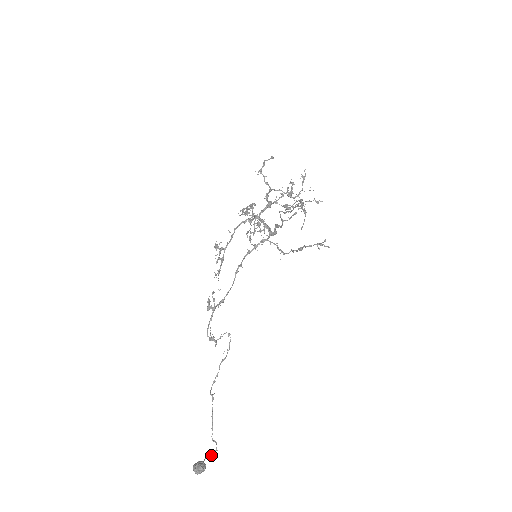
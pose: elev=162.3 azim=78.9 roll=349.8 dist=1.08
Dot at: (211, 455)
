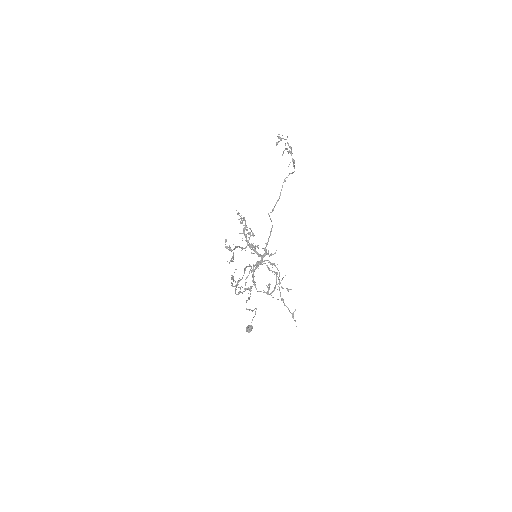
Dot at: (254, 316)
